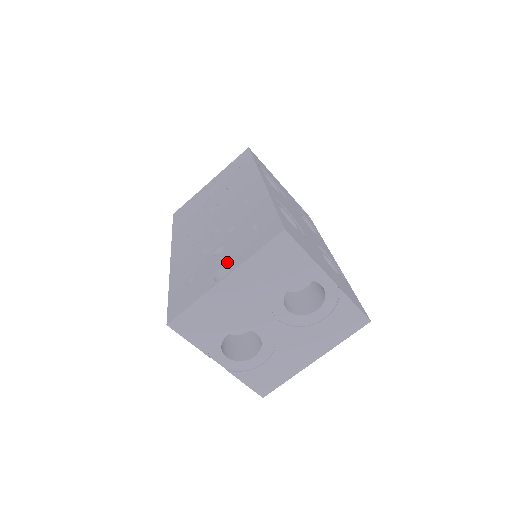
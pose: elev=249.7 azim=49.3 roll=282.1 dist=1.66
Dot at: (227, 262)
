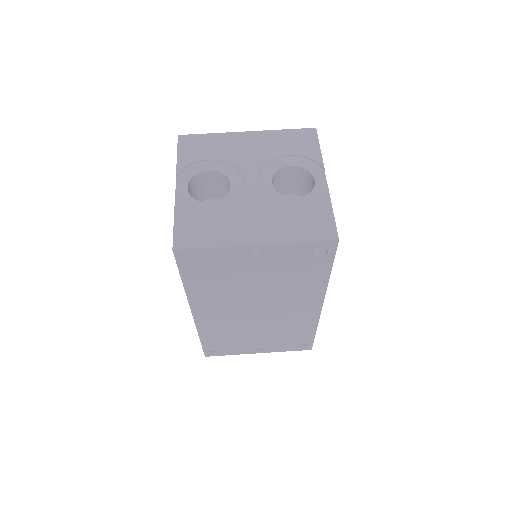
Dot at: occluded
